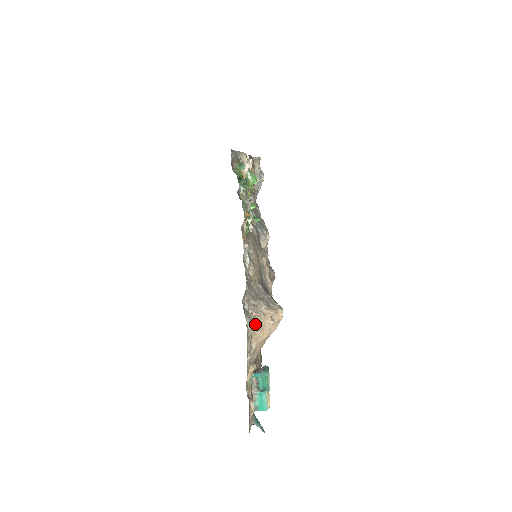
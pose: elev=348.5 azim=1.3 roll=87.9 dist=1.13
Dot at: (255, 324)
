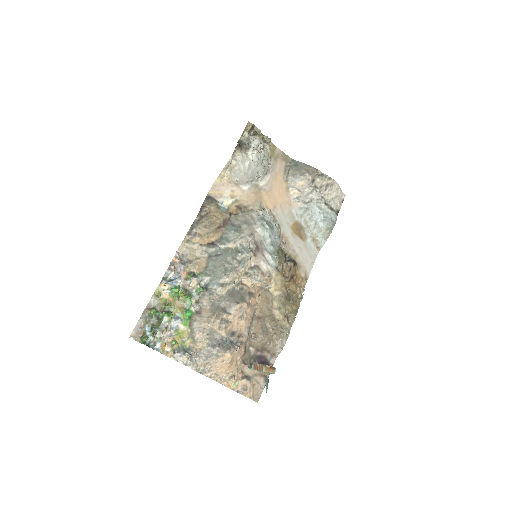
Dot at: (213, 370)
